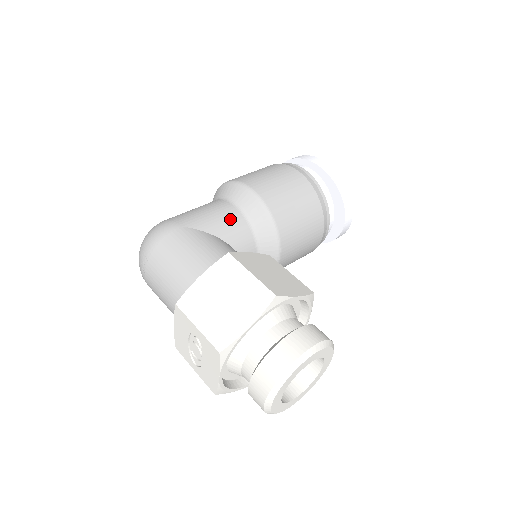
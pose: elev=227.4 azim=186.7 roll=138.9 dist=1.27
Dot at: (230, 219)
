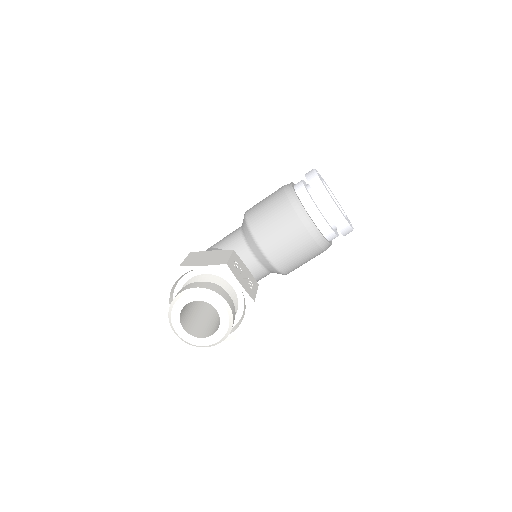
Dot at: (232, 236)
